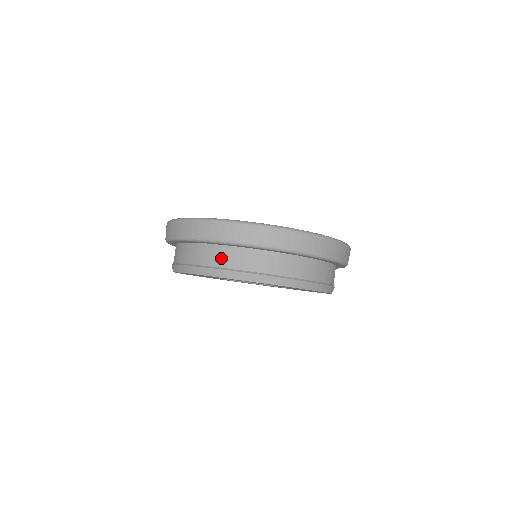
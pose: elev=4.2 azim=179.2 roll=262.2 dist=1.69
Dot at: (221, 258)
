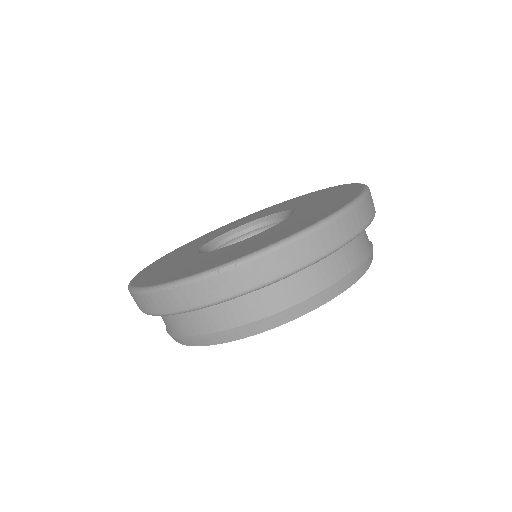
Dot at: (163, 320)
